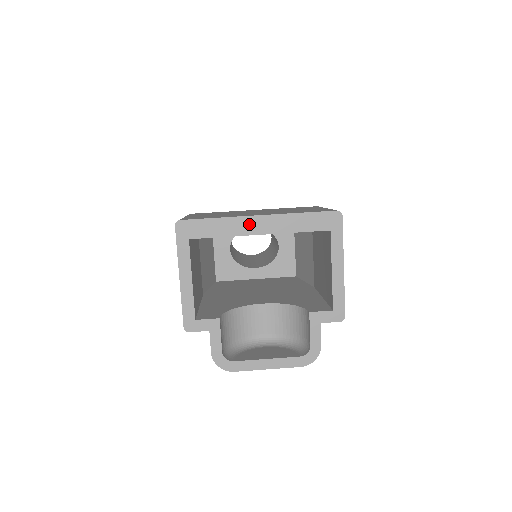
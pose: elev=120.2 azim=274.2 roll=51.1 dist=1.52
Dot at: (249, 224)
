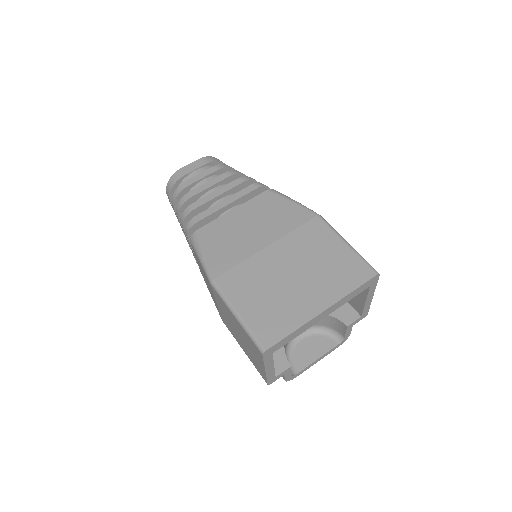
Dot at: (316, 319)
